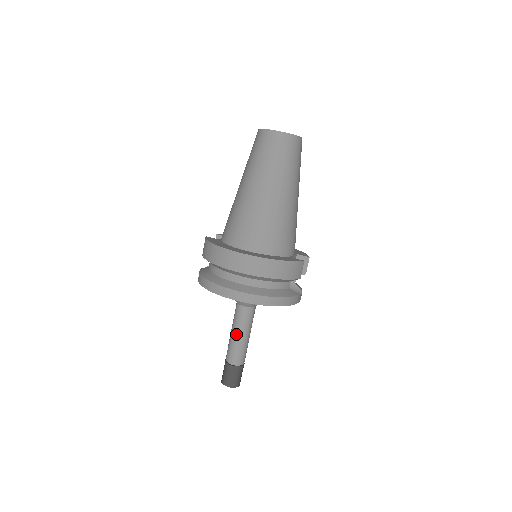
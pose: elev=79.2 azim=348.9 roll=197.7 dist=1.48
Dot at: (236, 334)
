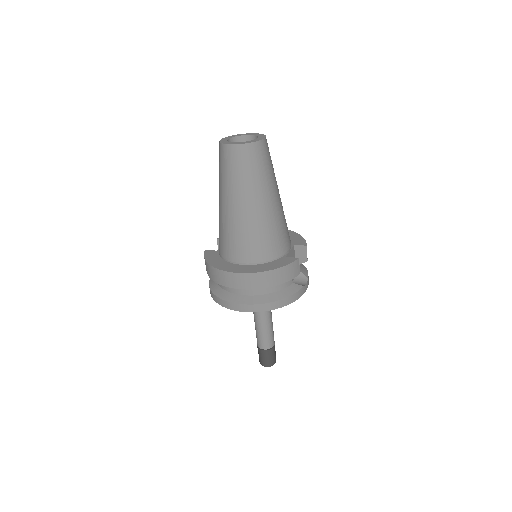
Dot at: (259, 326)
